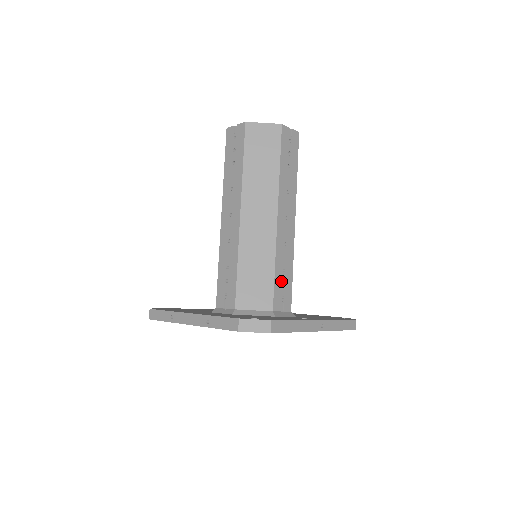
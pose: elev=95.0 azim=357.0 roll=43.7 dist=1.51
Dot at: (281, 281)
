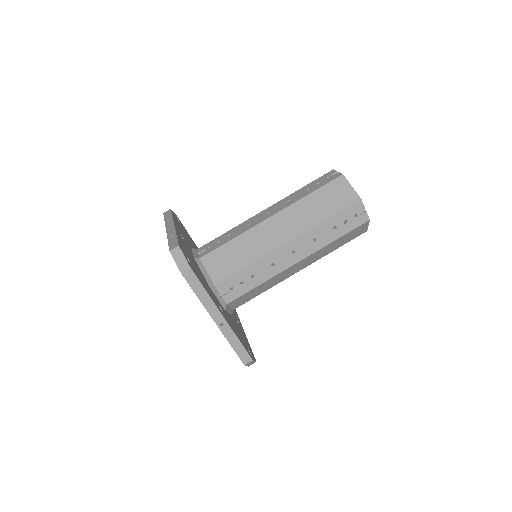
Dot at: (243, 279)
